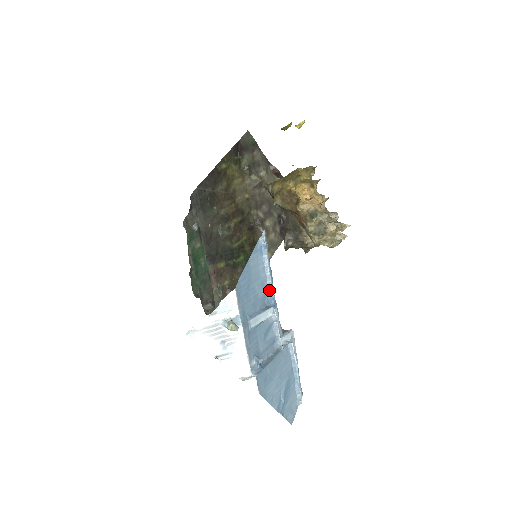
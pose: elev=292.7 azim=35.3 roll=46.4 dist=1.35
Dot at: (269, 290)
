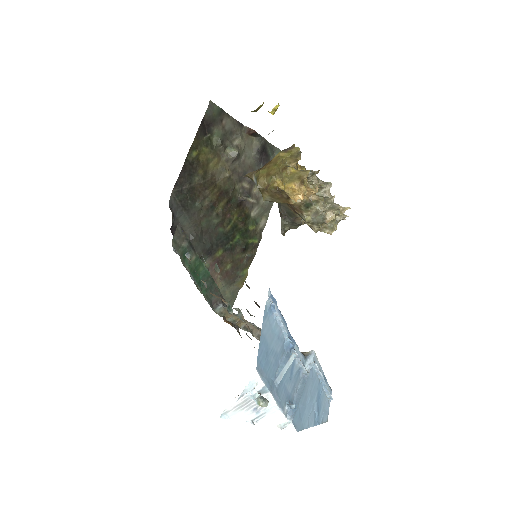
Dot at: (286, 337)
